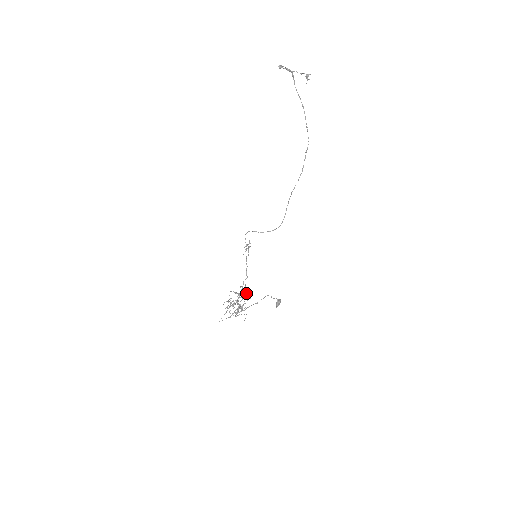
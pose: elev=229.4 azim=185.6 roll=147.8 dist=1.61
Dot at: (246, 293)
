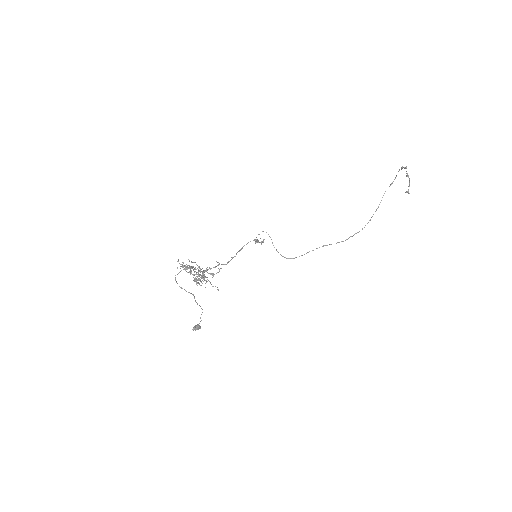
Dot at: occluded
